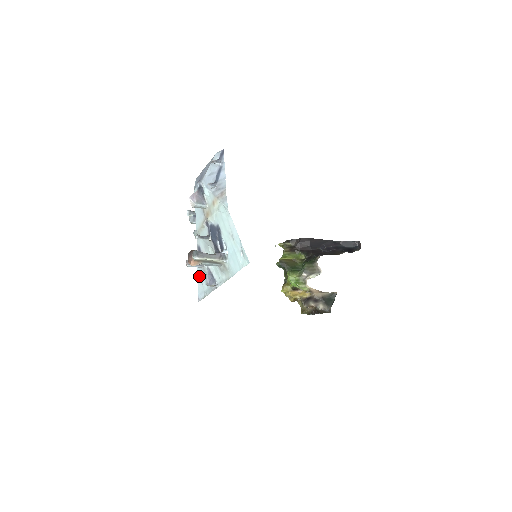
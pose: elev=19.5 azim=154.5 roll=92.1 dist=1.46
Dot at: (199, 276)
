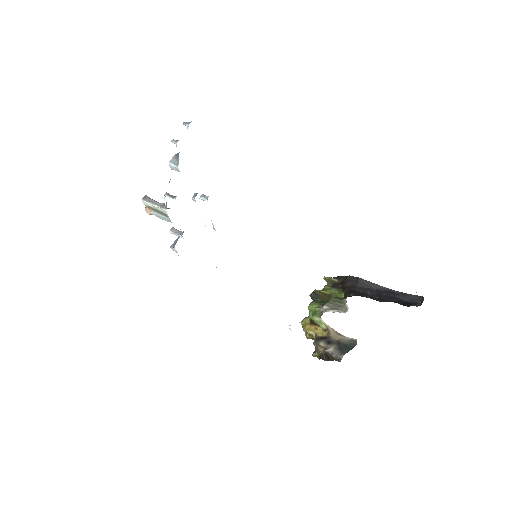
Dot at: occluded
